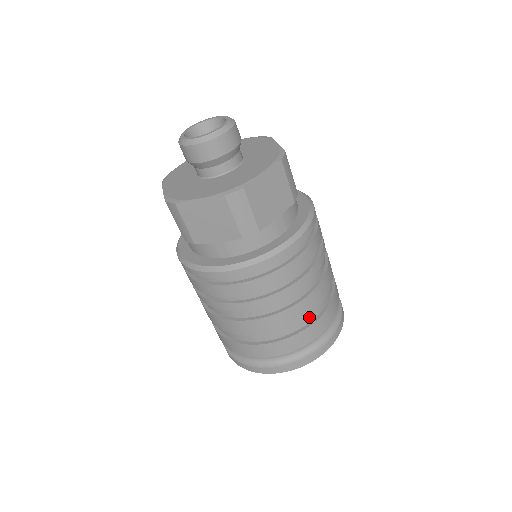
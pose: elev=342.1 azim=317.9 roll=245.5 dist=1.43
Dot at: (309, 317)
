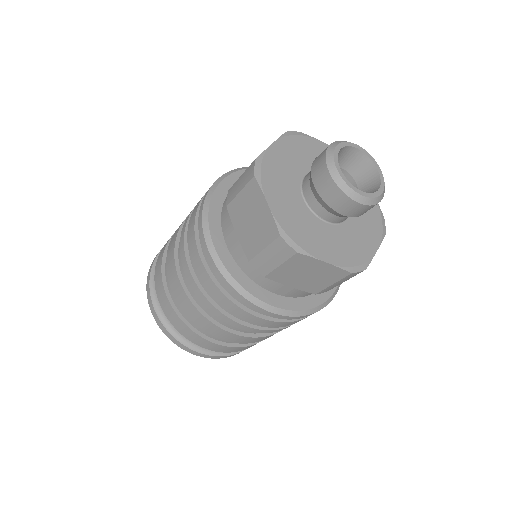
Dot at: occluded
